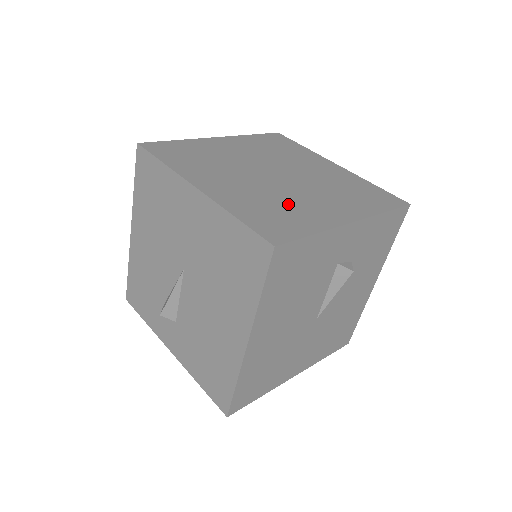
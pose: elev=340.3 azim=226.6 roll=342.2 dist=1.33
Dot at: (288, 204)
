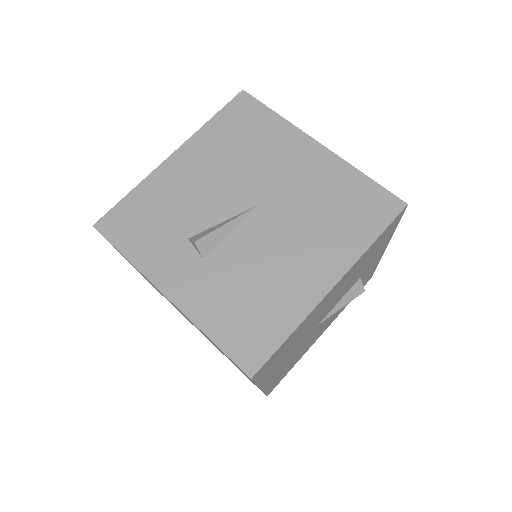
Dot at: occluded
